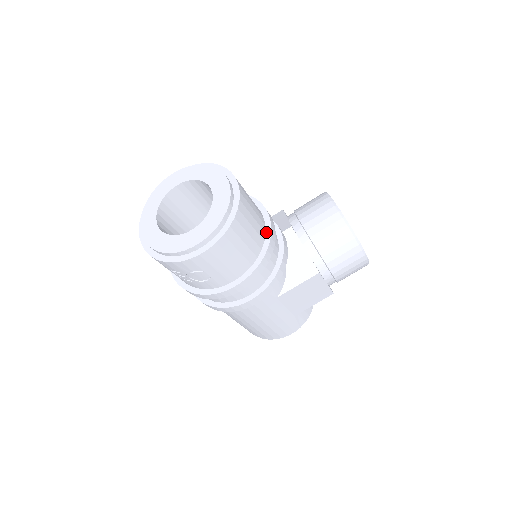
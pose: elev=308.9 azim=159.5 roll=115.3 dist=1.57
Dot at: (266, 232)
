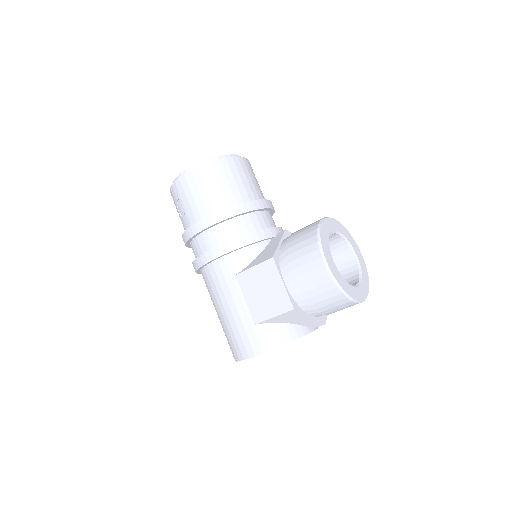
Dot at: occluded
